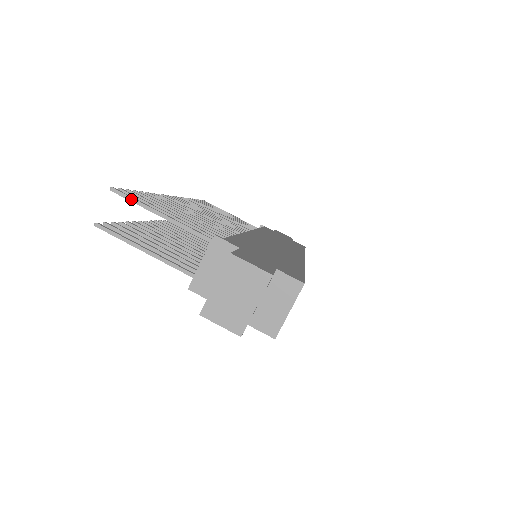
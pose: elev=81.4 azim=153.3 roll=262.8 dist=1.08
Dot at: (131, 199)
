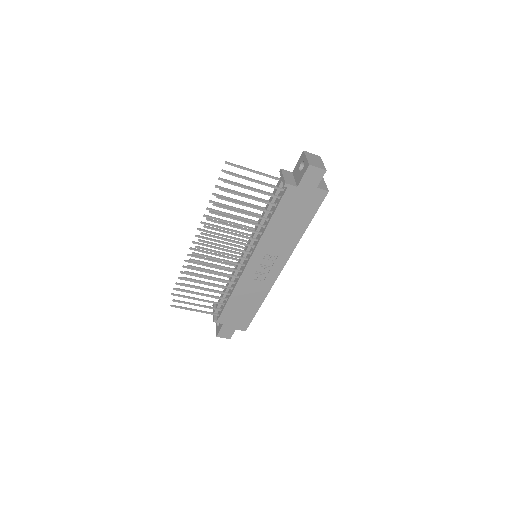
Dot at: (236, 165)
